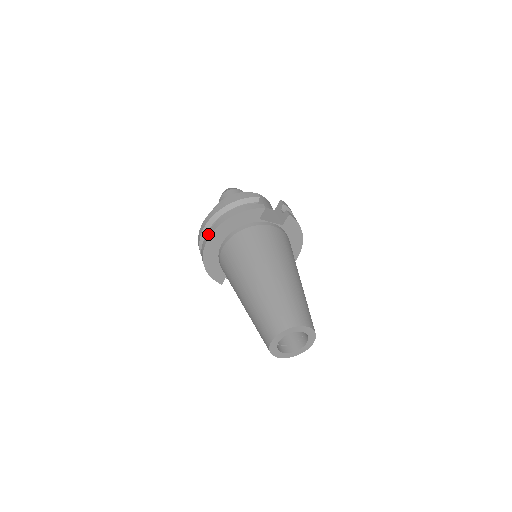
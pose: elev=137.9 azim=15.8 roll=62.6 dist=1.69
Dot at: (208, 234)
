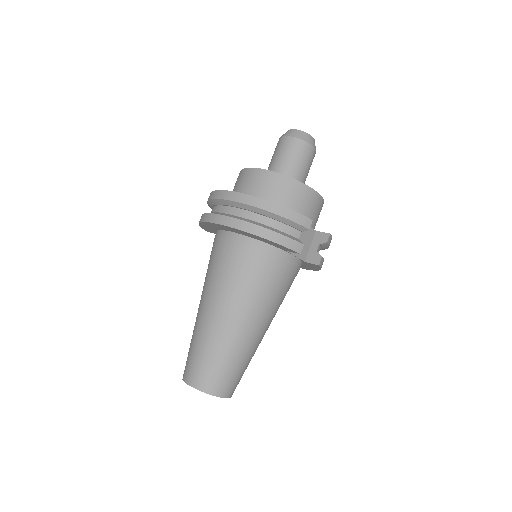
Dot at: (224, 220)
